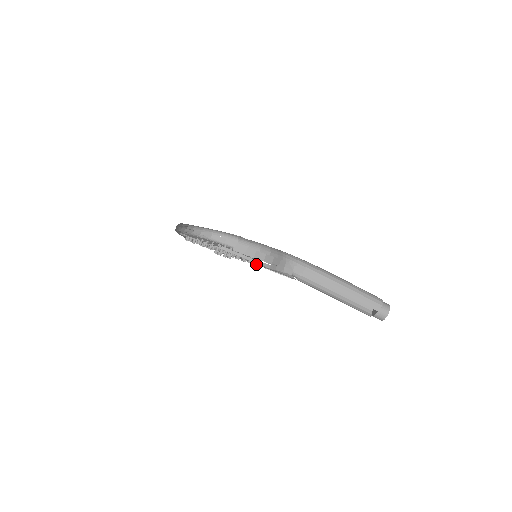
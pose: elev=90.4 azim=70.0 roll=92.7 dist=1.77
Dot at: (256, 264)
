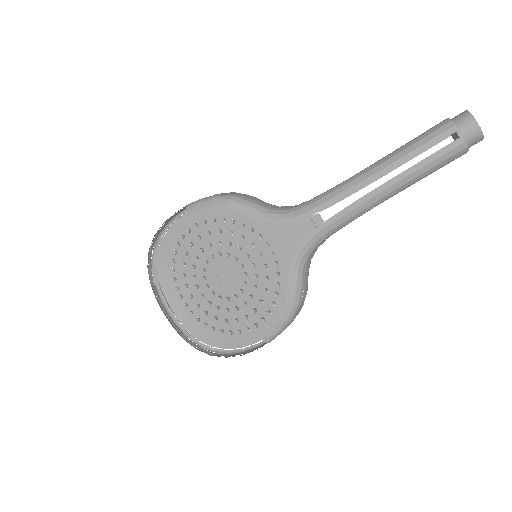
Dot at: (277, 276)
